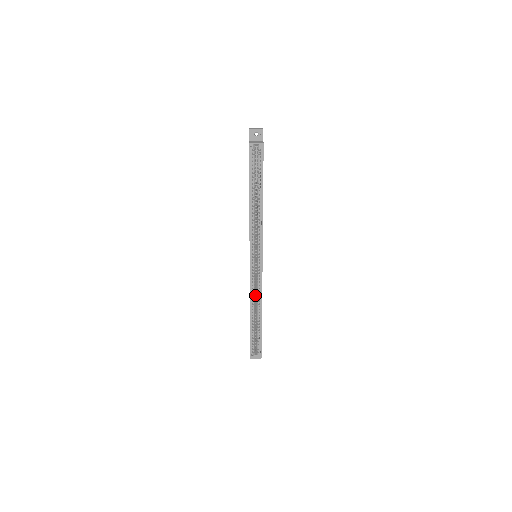
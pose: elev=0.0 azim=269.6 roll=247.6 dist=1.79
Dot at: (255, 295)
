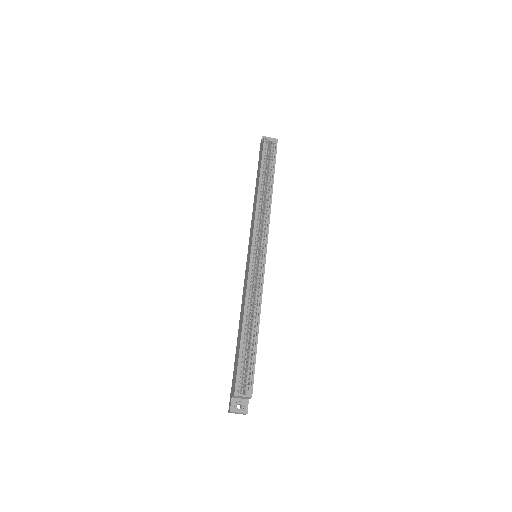
Dot at: (251, 299)
